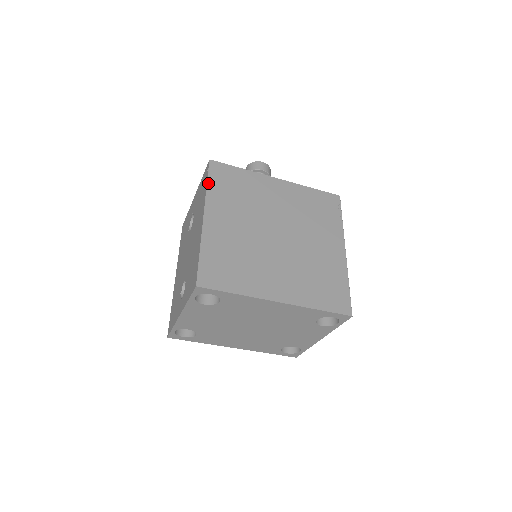
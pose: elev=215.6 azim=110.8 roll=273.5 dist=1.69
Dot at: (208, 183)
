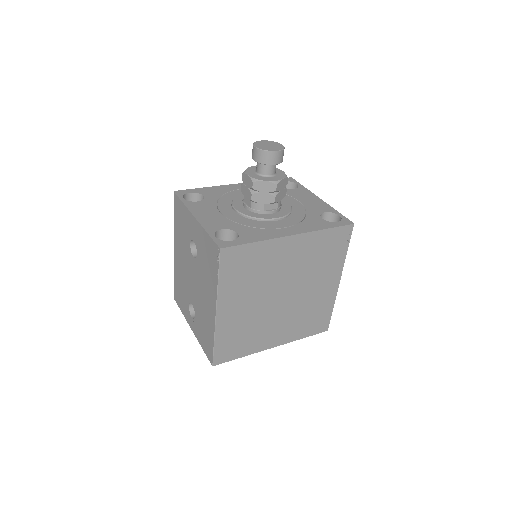
Dot at: (219, 278)
